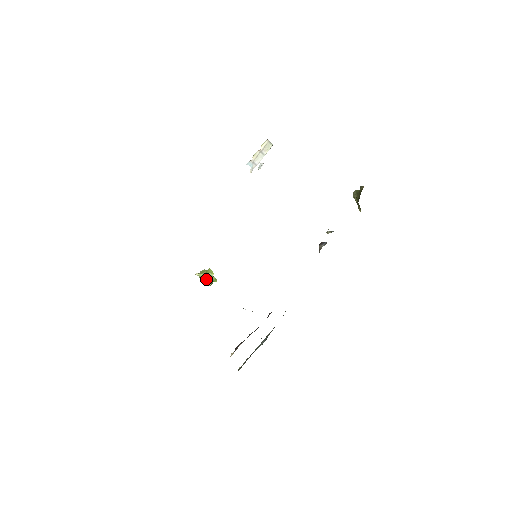
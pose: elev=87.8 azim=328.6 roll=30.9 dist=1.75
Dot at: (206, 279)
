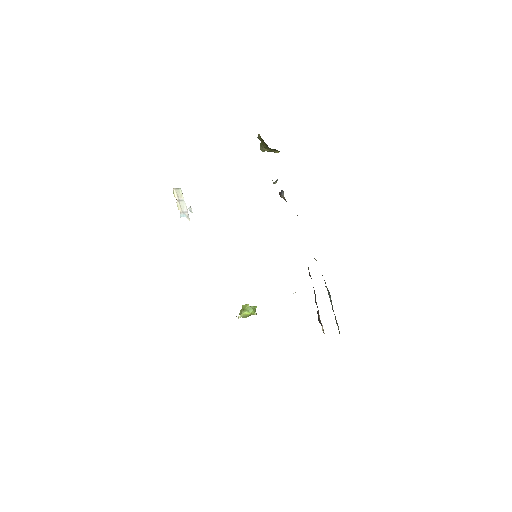
Dot at: (248, 313)
